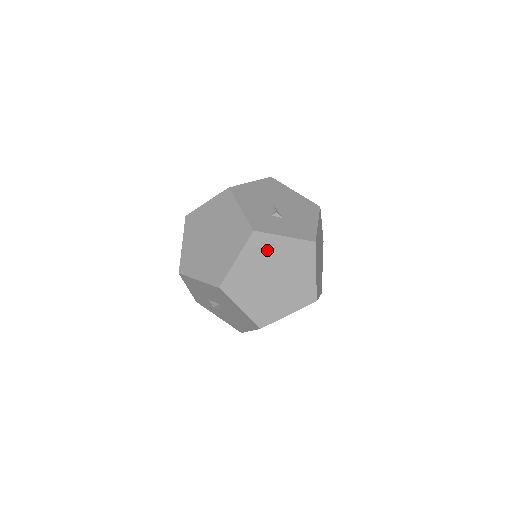
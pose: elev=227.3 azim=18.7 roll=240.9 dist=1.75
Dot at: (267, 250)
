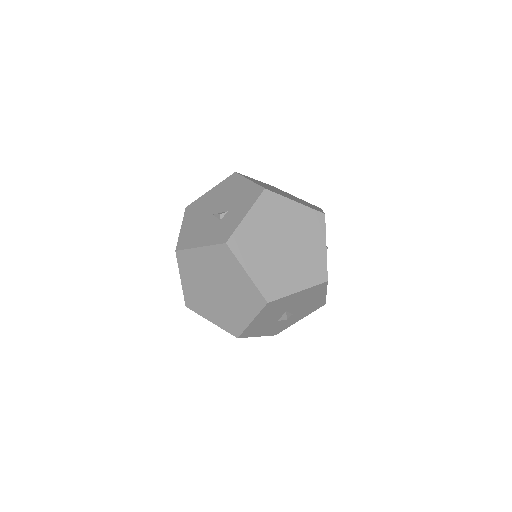
Dot at: (251, 239)
